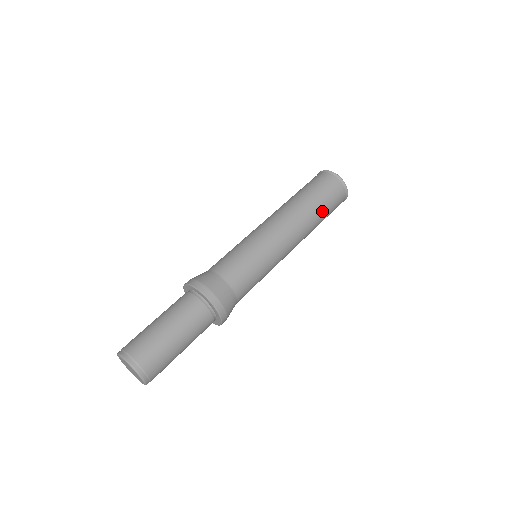
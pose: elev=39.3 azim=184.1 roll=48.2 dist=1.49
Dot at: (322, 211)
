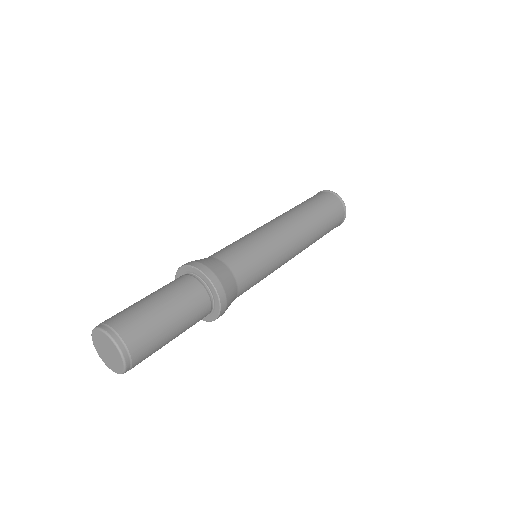
Dot at: (324, 230)
